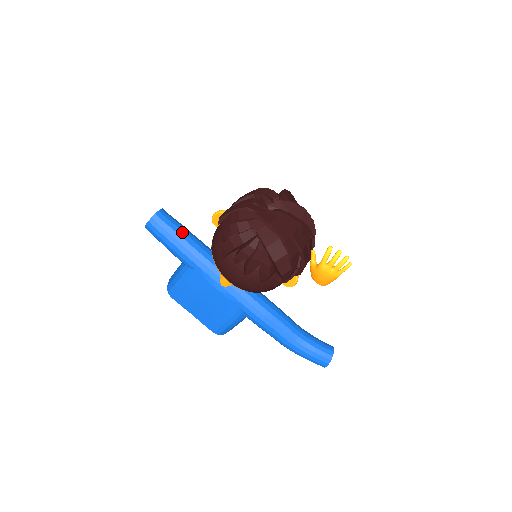
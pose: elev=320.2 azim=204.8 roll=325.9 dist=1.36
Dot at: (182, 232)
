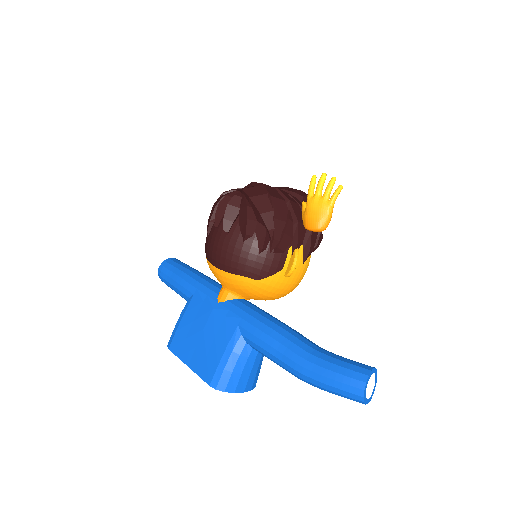
Dot at: (190, 267)
